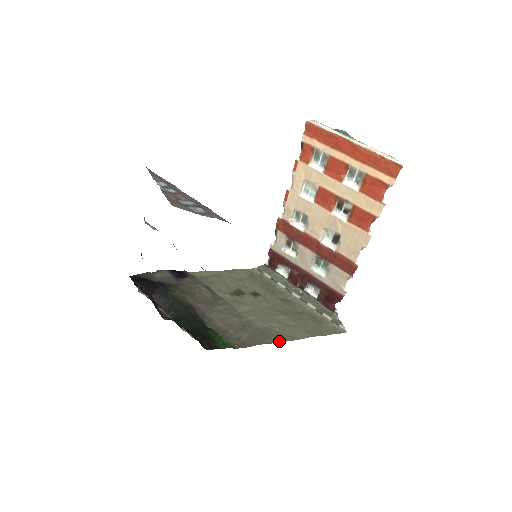
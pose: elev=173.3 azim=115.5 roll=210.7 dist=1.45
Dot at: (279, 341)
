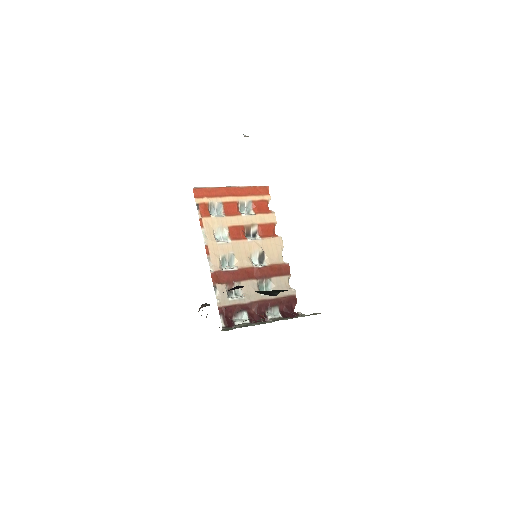
Dot at: occluded
